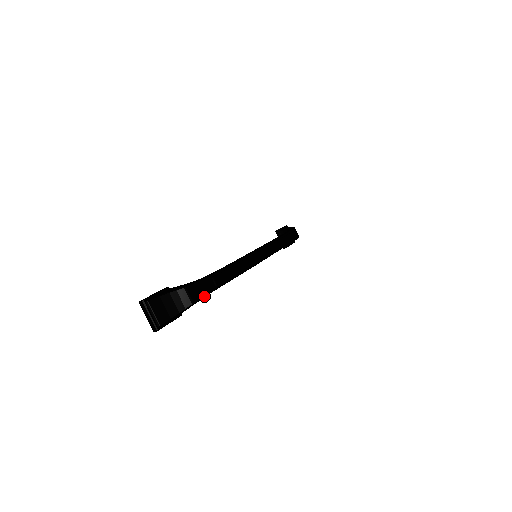
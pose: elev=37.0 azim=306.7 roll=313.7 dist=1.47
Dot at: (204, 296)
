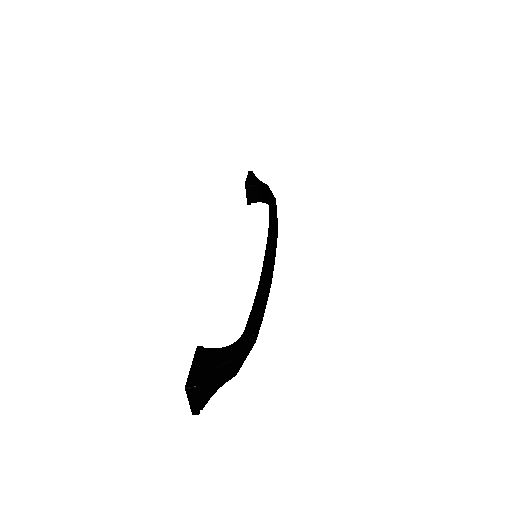
Dot at: occluded
